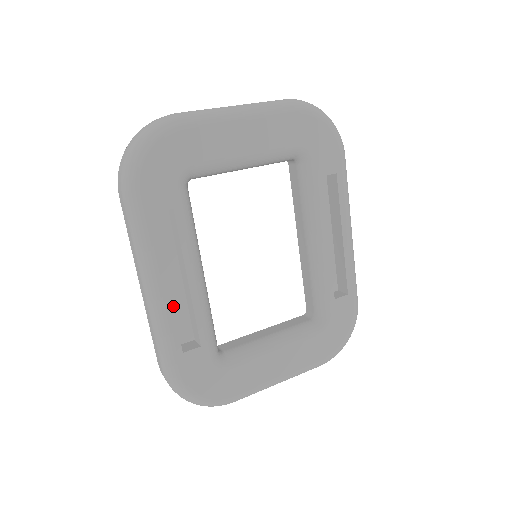
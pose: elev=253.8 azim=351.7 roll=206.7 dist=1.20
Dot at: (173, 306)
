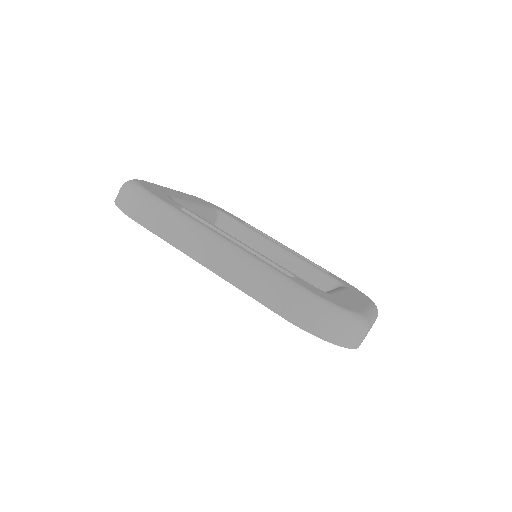
Dot at: occluded
